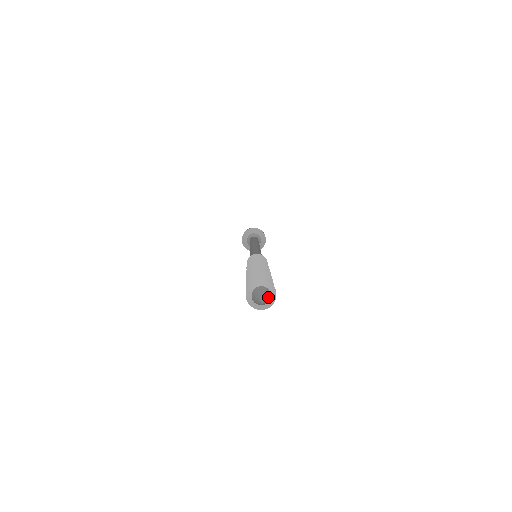
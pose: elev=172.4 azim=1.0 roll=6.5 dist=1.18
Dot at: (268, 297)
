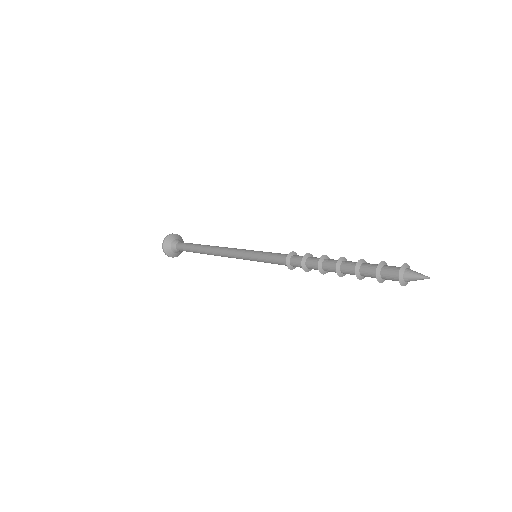
Dot at: (415, 279)
